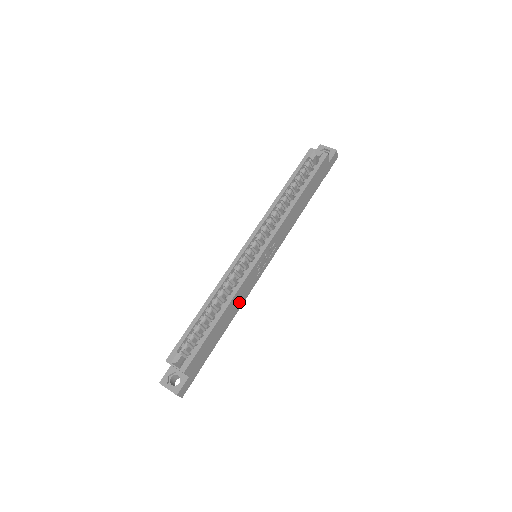
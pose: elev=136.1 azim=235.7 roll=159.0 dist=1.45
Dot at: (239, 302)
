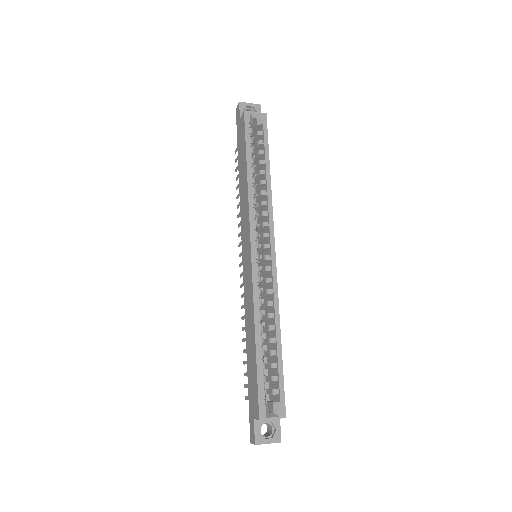
Dot at: occluded
